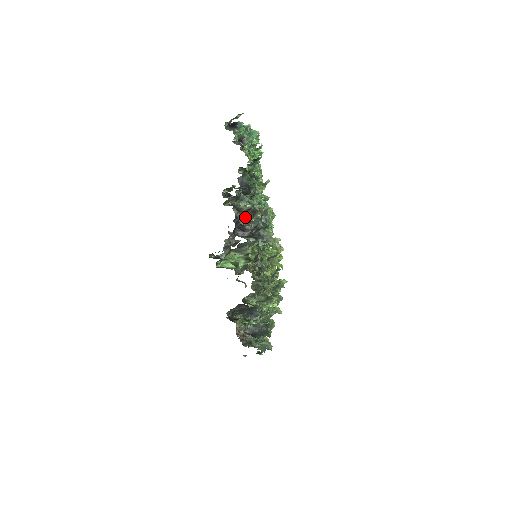
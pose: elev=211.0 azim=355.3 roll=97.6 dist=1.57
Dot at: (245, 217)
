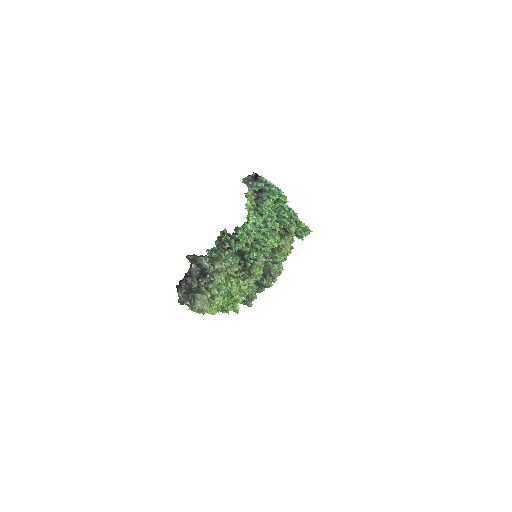
Dot at: (199, 273)
